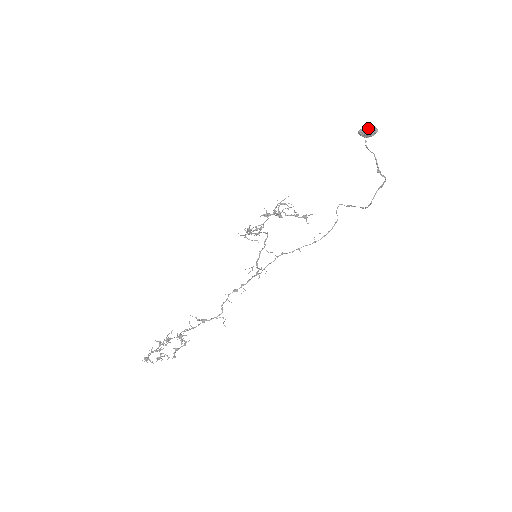
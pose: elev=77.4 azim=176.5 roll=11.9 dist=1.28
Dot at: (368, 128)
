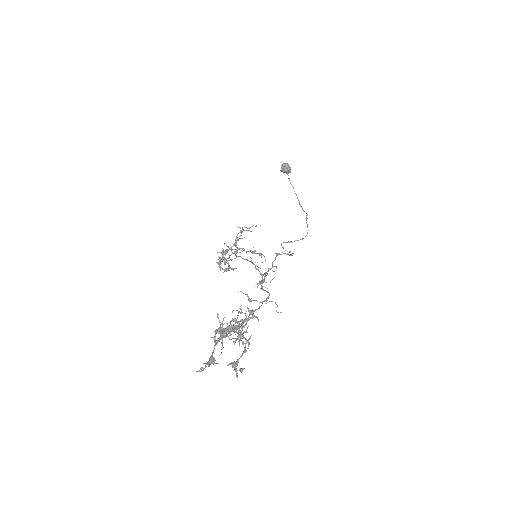
Dot at: (287, 163)
